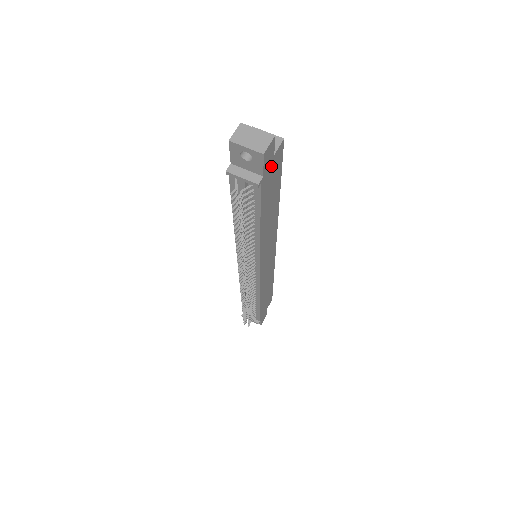
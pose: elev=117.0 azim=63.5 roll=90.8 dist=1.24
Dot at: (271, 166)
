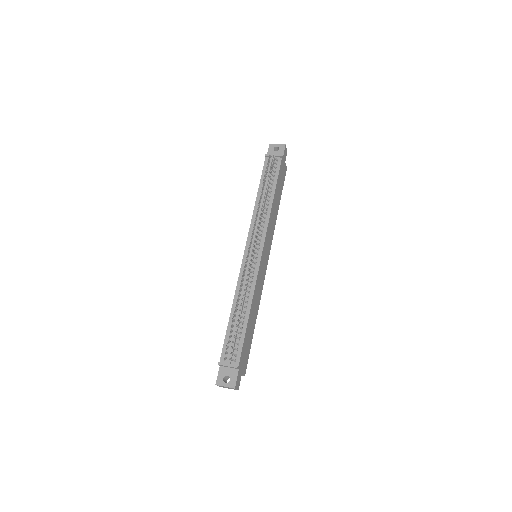
Dot at: (284, 165)
